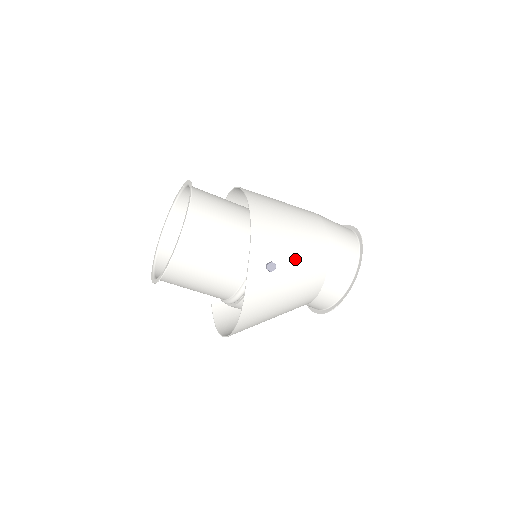
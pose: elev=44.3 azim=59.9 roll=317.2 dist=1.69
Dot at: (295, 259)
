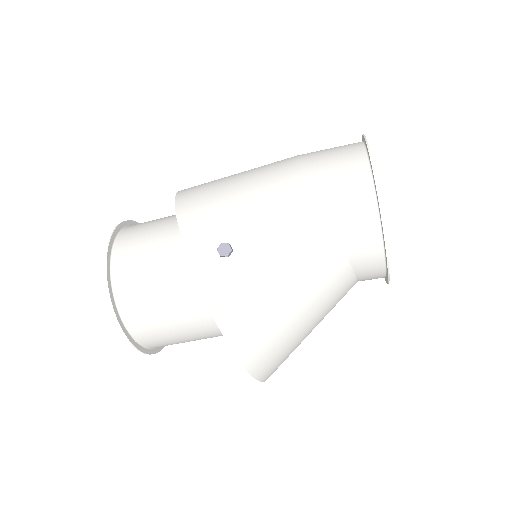
Dot at: (261, 222)
